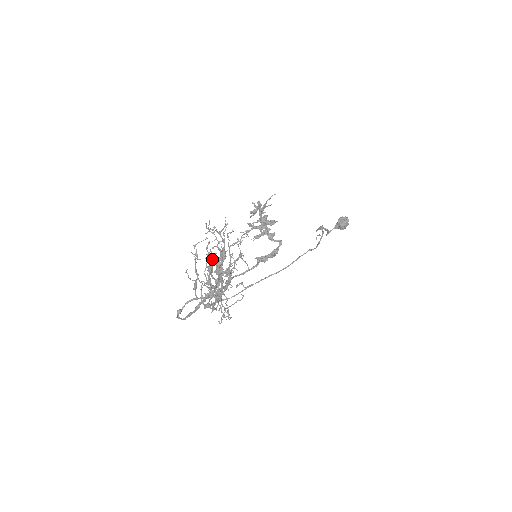
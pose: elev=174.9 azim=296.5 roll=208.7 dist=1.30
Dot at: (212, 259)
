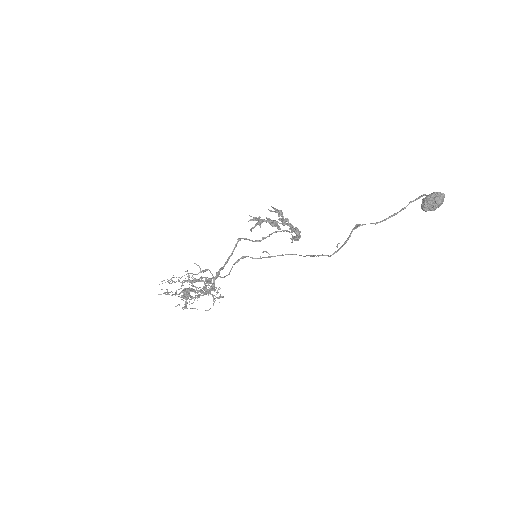
Dot at: occluded
